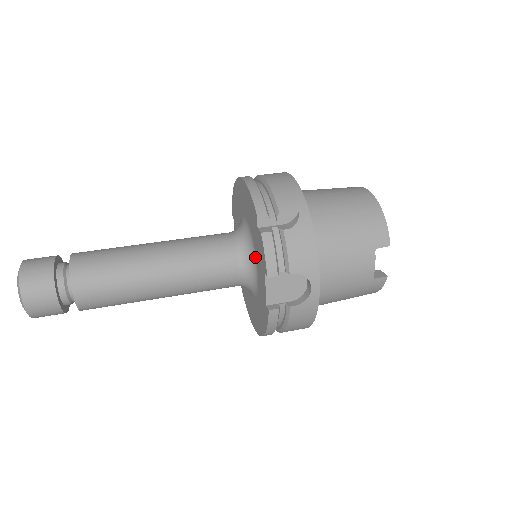
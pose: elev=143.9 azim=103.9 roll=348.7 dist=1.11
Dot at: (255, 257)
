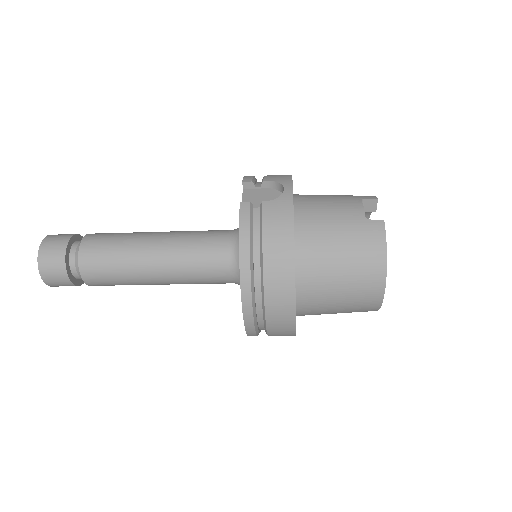
Dot at: occluded
